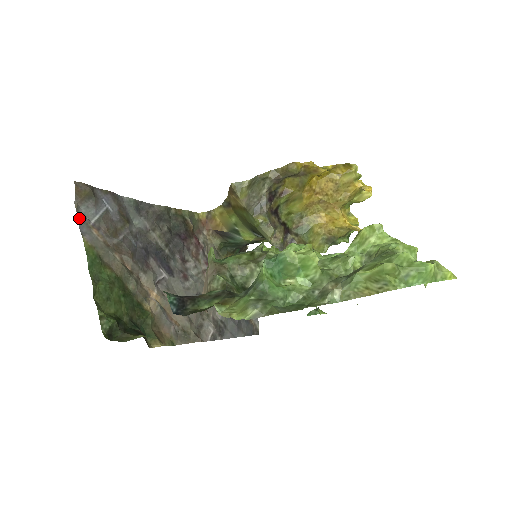
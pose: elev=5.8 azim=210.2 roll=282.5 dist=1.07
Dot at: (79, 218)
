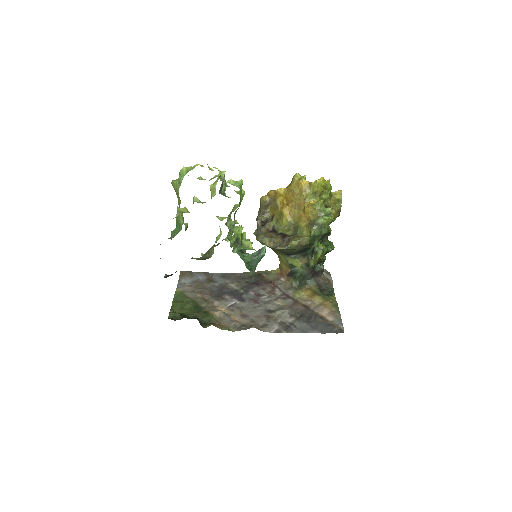
Dot at: (179, 283)
